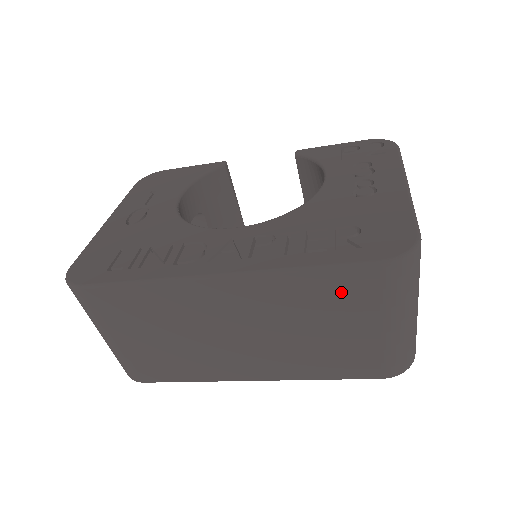
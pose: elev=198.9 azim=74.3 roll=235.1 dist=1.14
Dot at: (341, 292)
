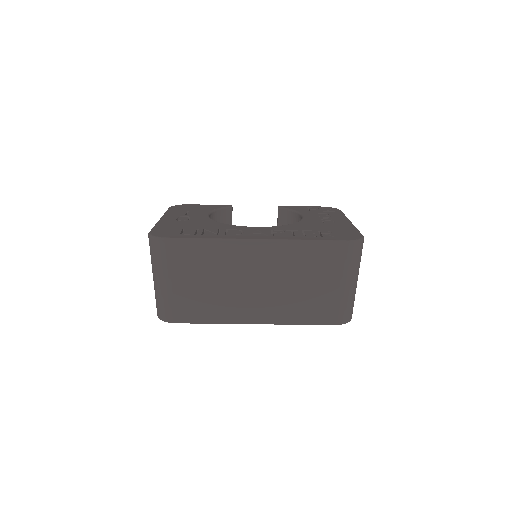
Dot at: (323, 258)
